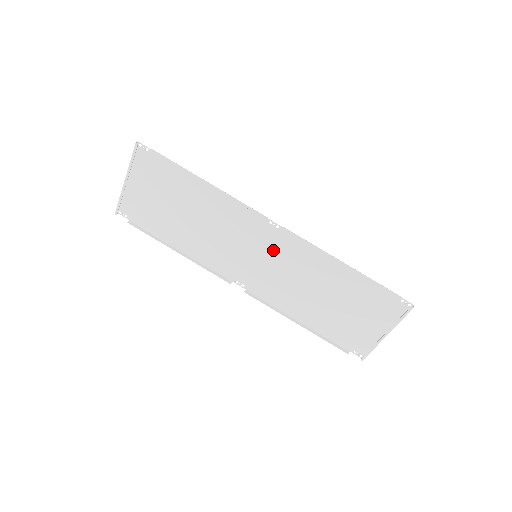
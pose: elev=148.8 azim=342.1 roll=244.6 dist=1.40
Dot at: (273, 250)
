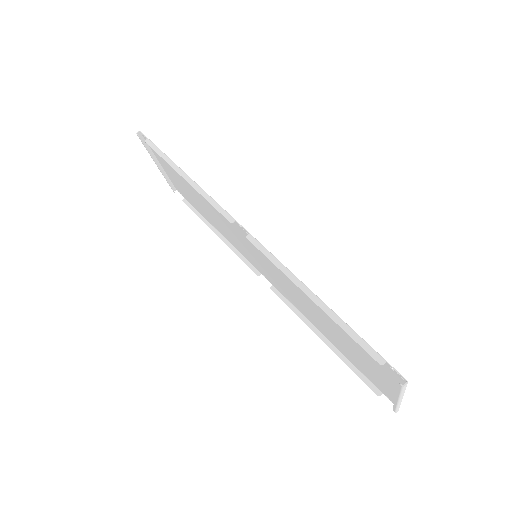
Dot at: (261, 255)
